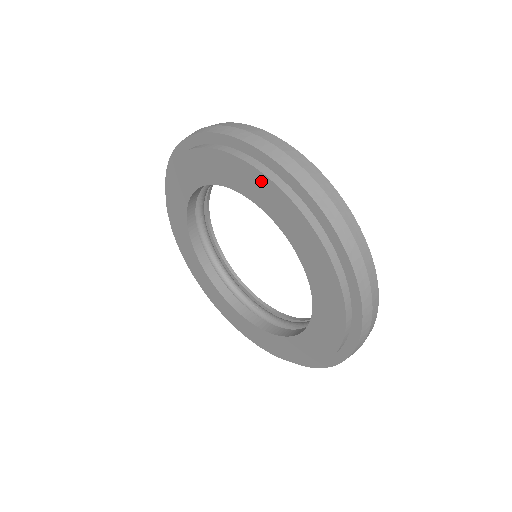
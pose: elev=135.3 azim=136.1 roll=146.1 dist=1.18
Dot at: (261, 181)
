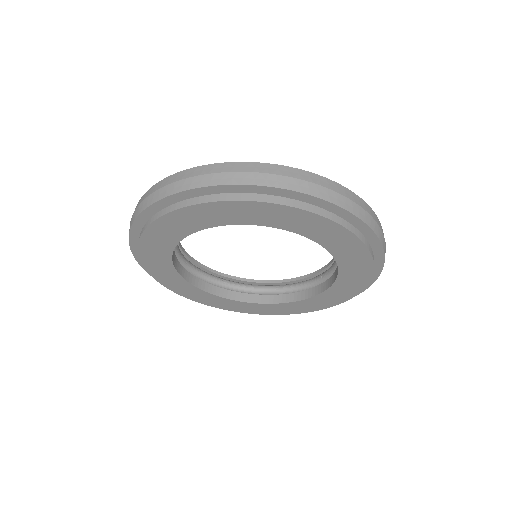
Dot at: (333, 229)
